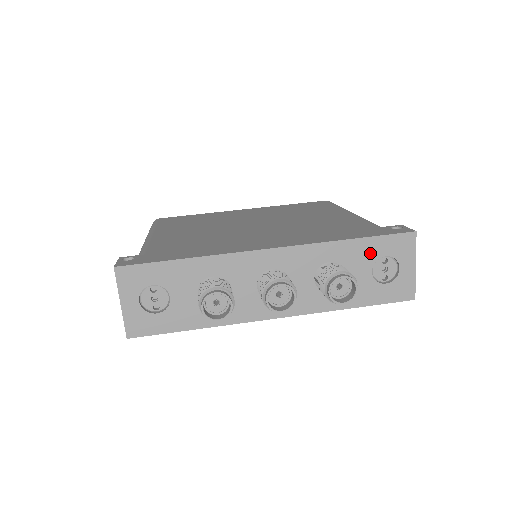
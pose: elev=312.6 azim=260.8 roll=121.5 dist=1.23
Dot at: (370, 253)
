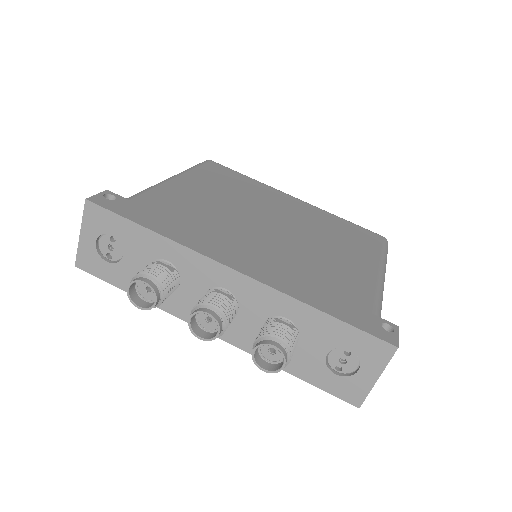
Dot at: (334, 336)
